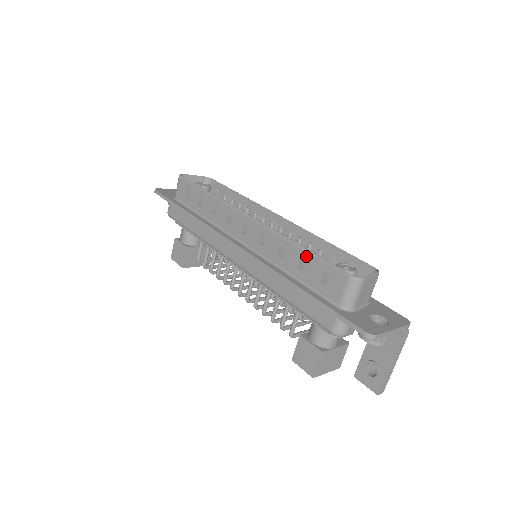
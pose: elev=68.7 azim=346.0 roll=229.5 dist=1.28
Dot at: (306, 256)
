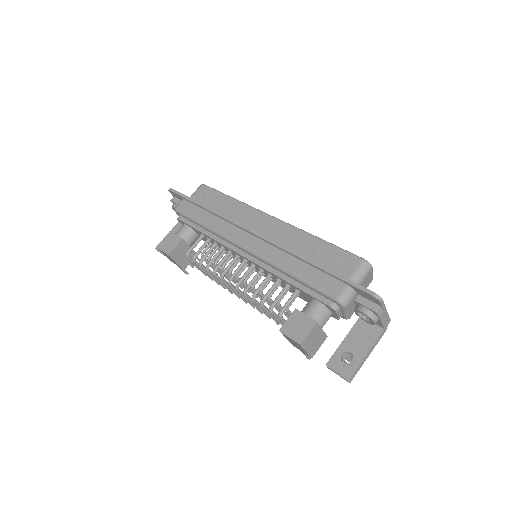
Dot at: (324, 245)
